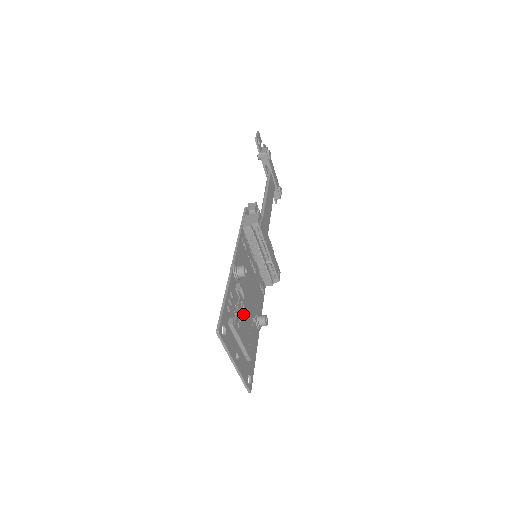
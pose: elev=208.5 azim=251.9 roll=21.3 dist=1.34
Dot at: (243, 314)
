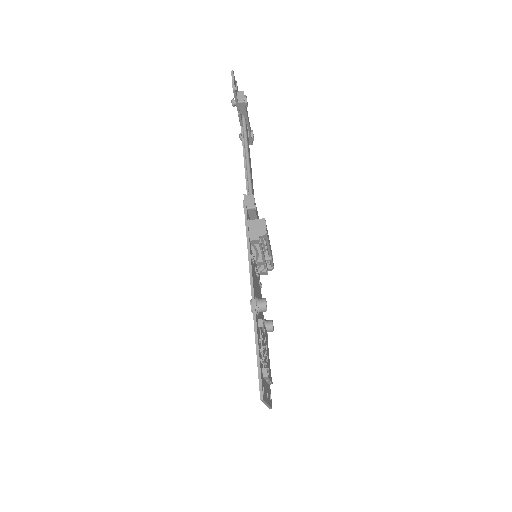
Dot at: (266, 348)
